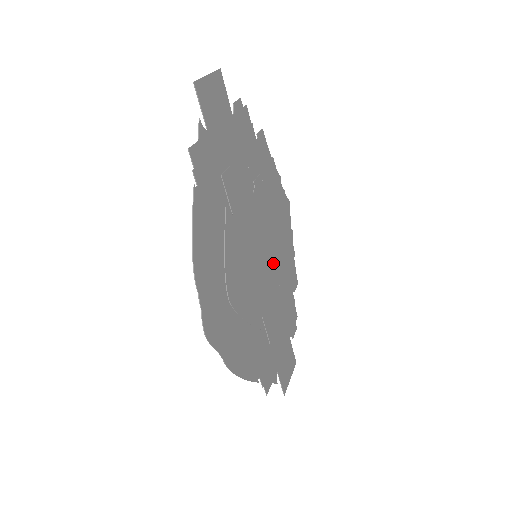
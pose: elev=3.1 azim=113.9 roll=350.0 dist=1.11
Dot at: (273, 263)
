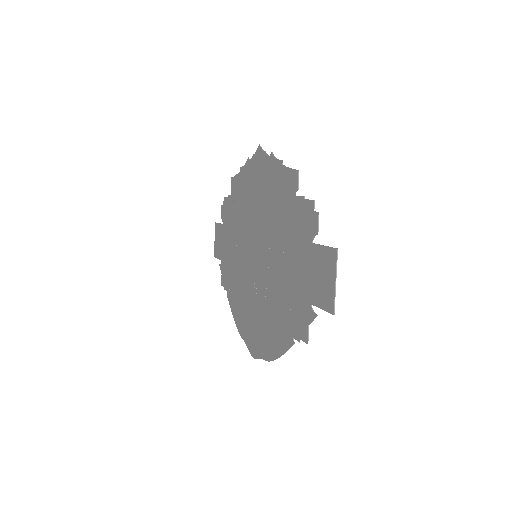
Dot at: (248, 225)
